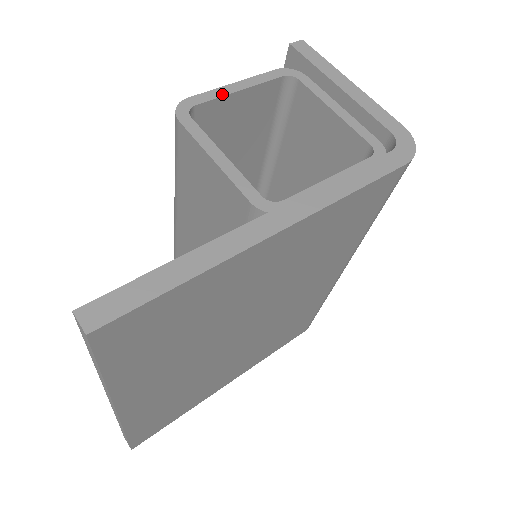
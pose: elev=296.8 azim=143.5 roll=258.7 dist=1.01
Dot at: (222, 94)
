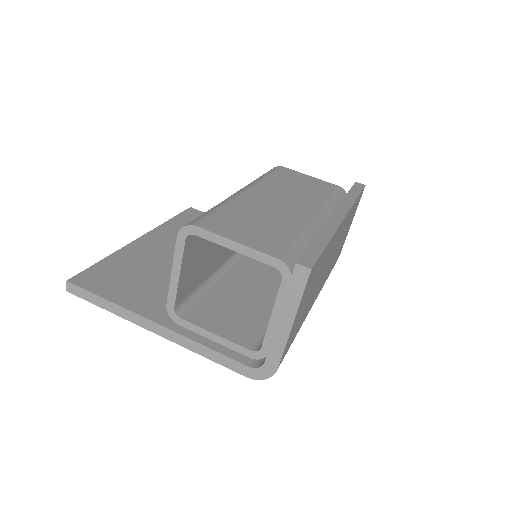
Dot at: (219, 243)
